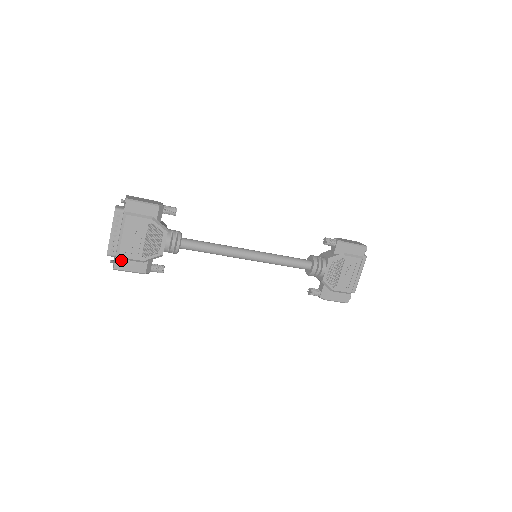
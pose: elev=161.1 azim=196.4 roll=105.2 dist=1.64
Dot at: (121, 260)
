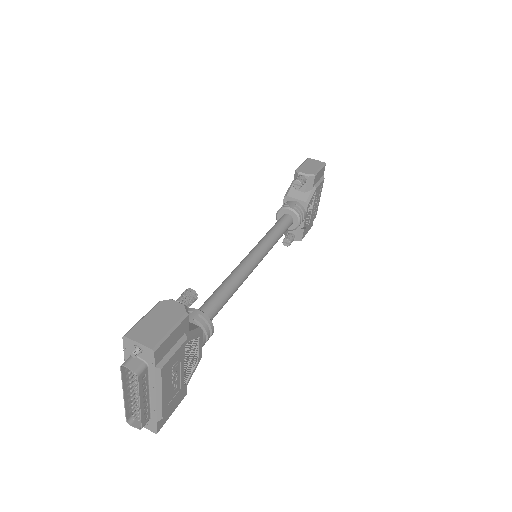
Dot at: occluded
